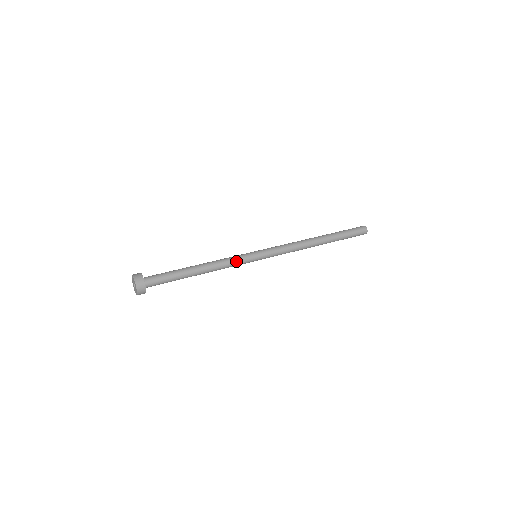
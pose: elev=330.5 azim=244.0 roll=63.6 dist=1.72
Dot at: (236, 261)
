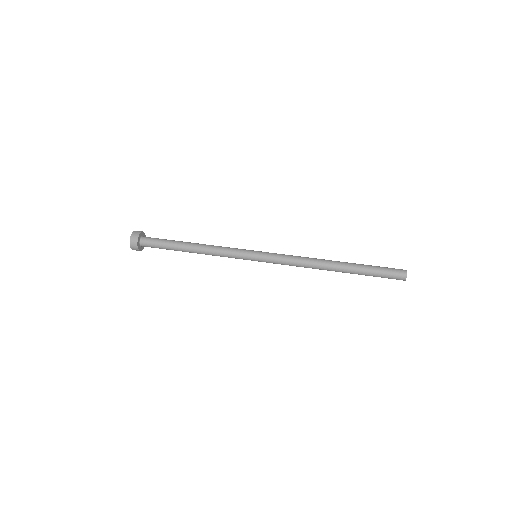
Dot at: (230, 257)
